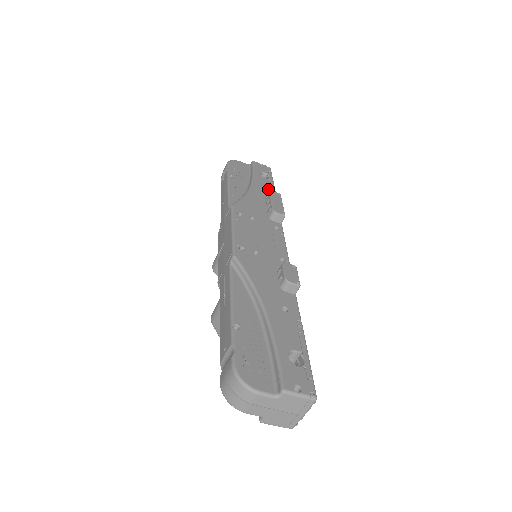
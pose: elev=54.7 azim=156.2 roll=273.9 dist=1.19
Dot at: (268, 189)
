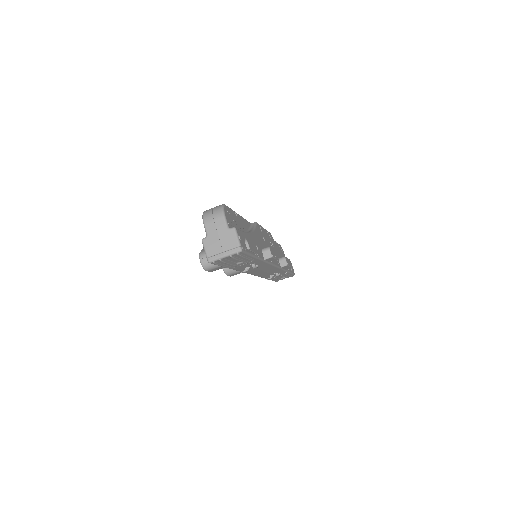
Dot at: occluded
